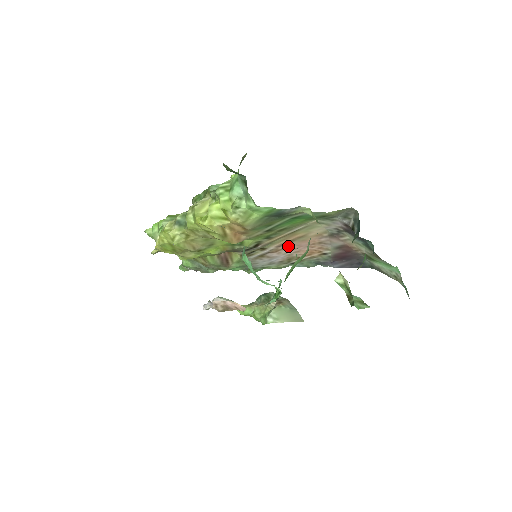
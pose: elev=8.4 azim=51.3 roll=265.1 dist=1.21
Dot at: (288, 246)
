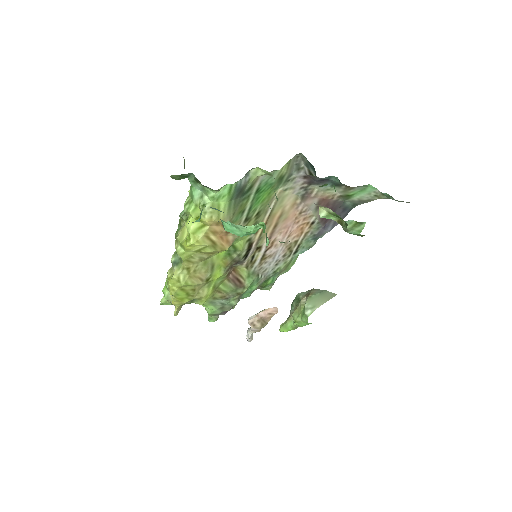
Dot at: (277, 233)
